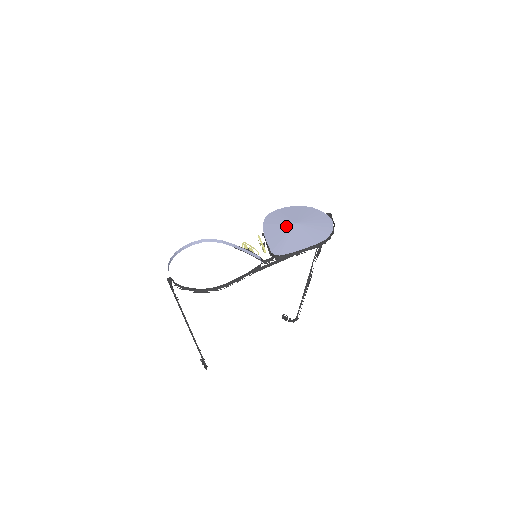
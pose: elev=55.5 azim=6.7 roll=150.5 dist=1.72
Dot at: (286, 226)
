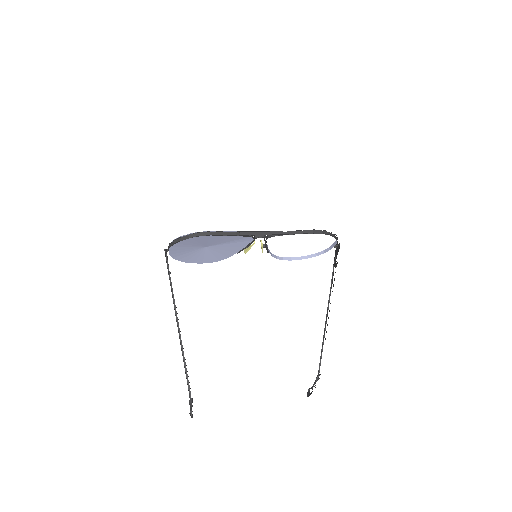
Dot at: occluded
